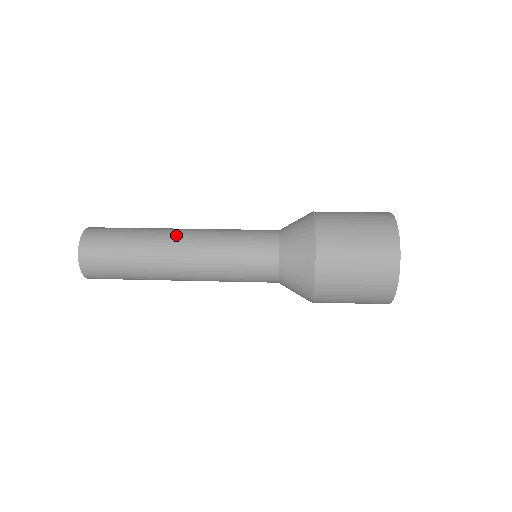
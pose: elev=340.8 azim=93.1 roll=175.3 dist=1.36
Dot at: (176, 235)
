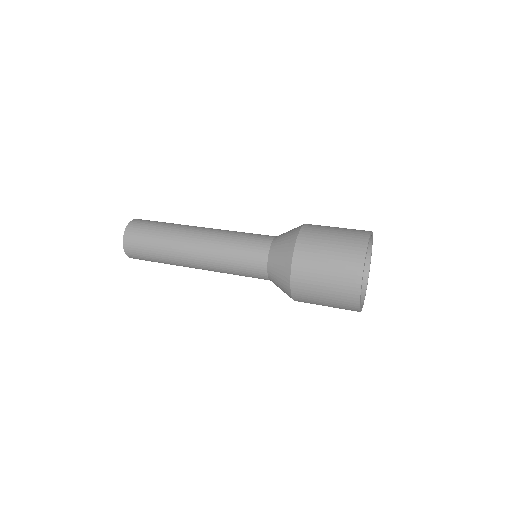
Dot at: occluded
